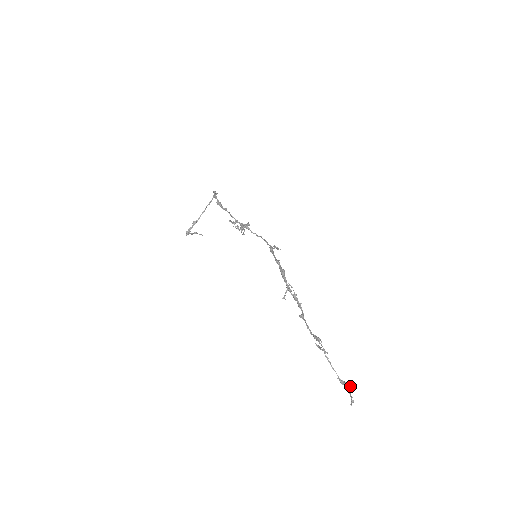
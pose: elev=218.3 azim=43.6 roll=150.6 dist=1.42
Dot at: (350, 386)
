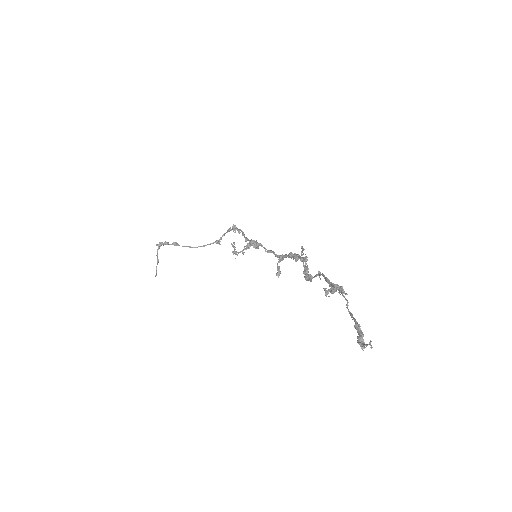
Dot at: (364, 342)
